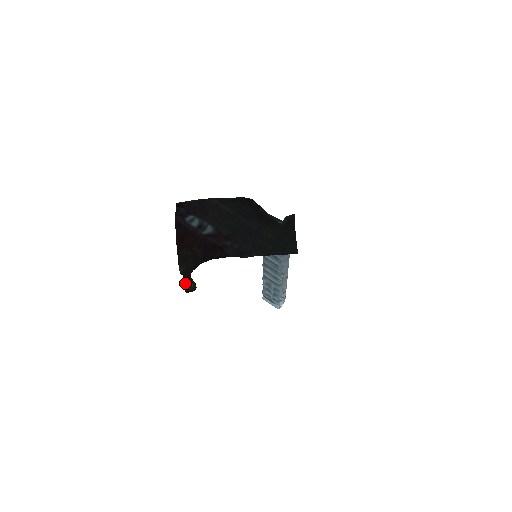
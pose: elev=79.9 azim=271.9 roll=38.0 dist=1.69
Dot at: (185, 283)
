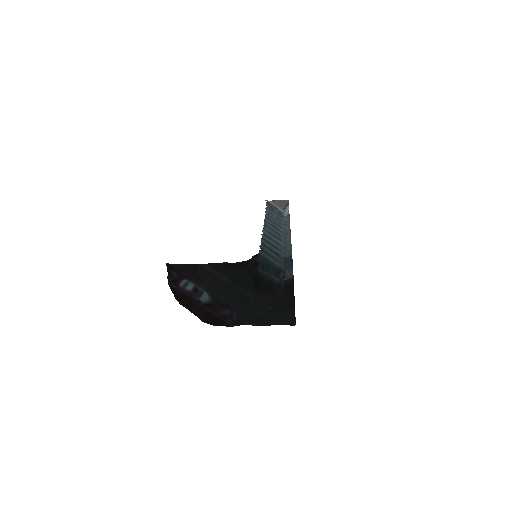
Dot at: occluded
